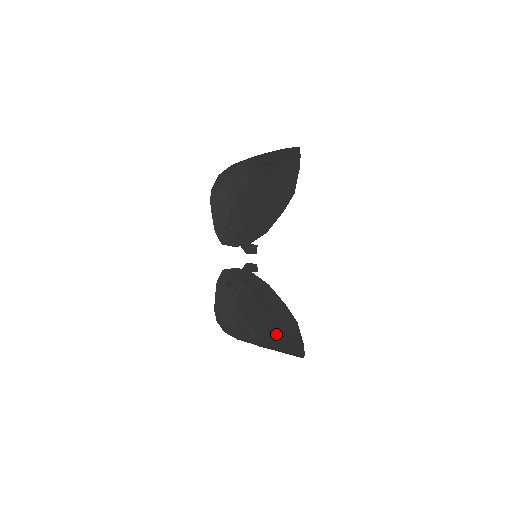
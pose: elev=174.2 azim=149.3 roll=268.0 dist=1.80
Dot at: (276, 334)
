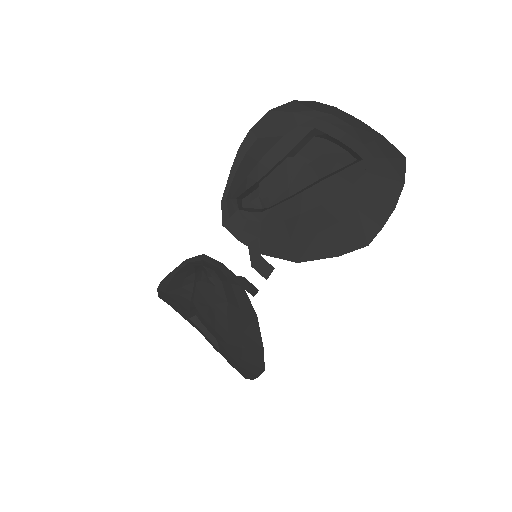
Dot at: (226, 349)
